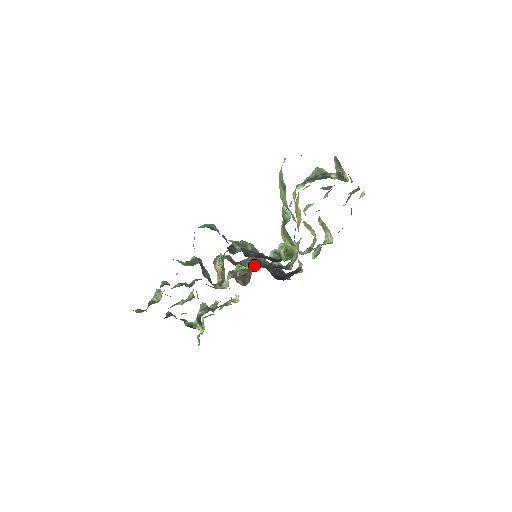
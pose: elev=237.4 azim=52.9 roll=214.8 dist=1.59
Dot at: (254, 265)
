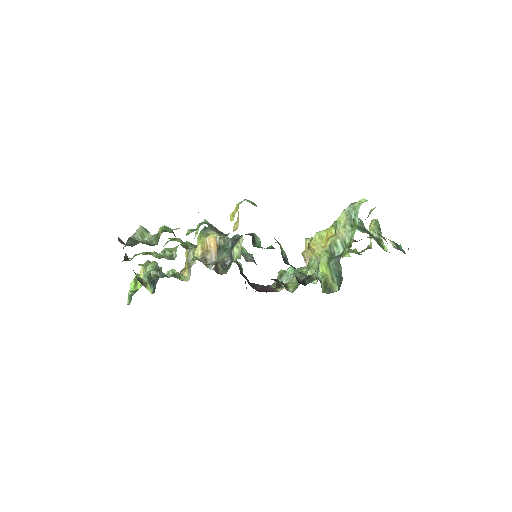
Dot at: occluded
